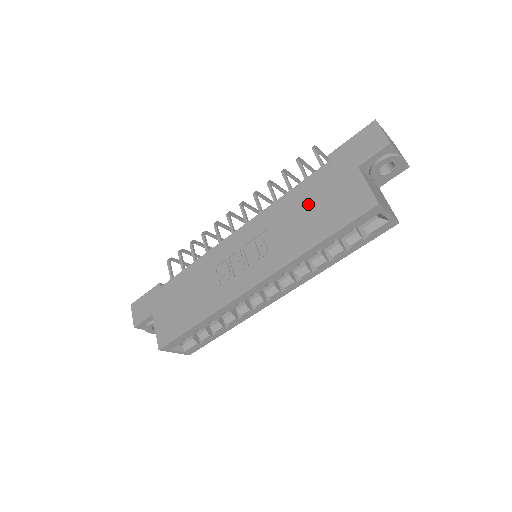
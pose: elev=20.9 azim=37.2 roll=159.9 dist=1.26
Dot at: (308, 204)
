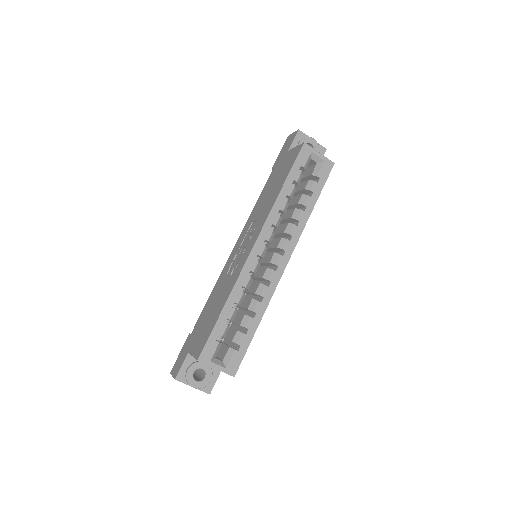
Dot at: (270, 188)
